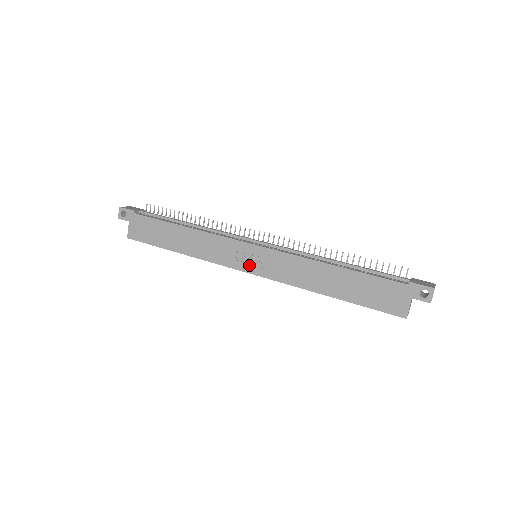
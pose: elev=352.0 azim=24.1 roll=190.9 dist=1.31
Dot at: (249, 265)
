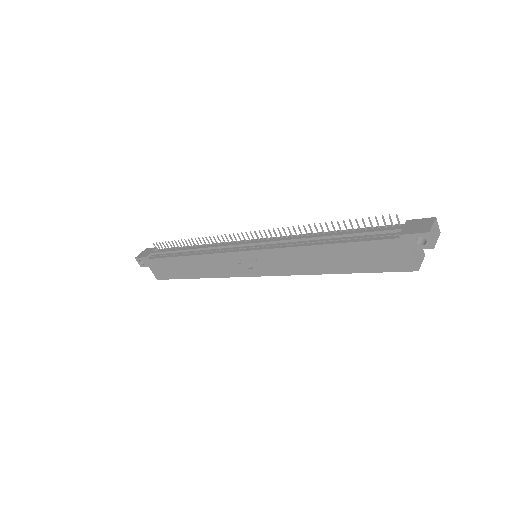
Dot at: (253, 270)
